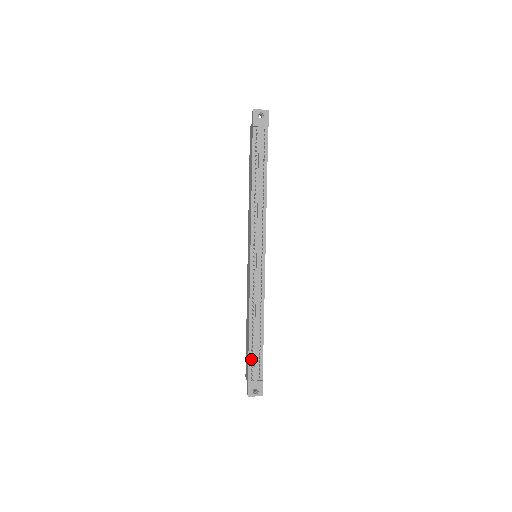
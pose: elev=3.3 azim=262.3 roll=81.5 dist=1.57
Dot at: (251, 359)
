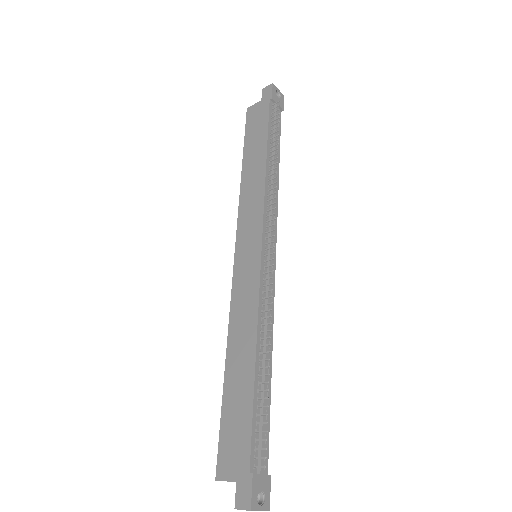
Dot at: (255, 426)
